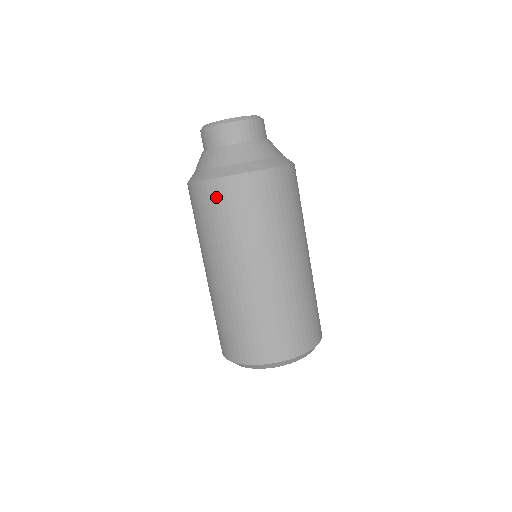
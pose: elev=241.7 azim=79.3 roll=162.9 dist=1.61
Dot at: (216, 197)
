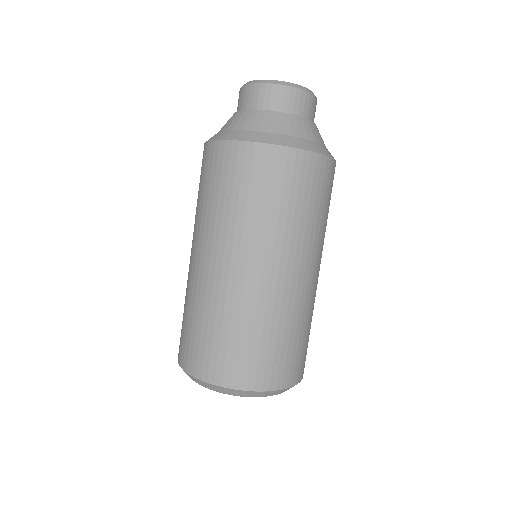
Dot at: (246, 165)
